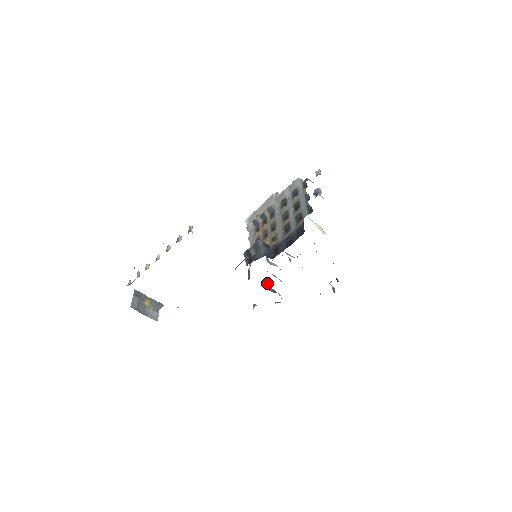
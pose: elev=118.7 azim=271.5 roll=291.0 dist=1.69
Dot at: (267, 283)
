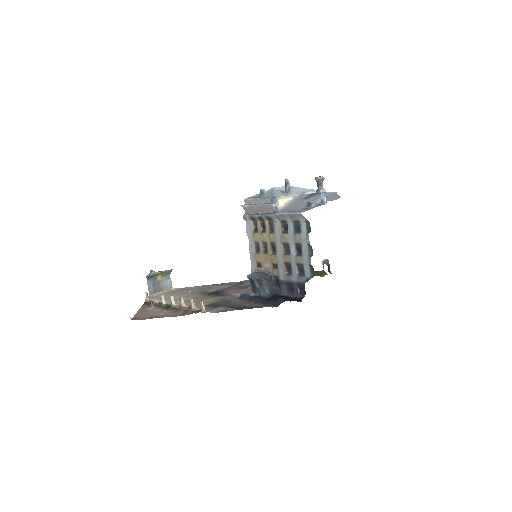
Dot at: occluded
